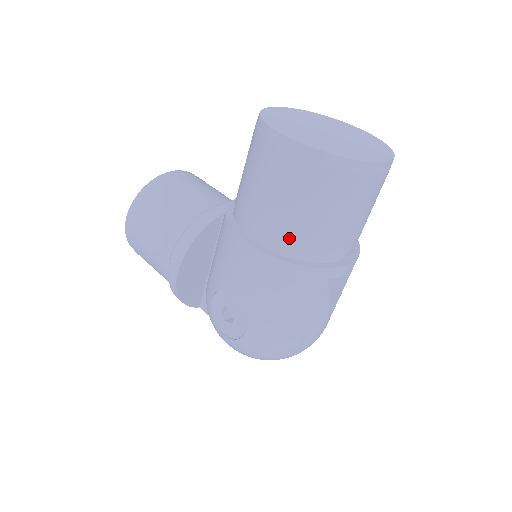
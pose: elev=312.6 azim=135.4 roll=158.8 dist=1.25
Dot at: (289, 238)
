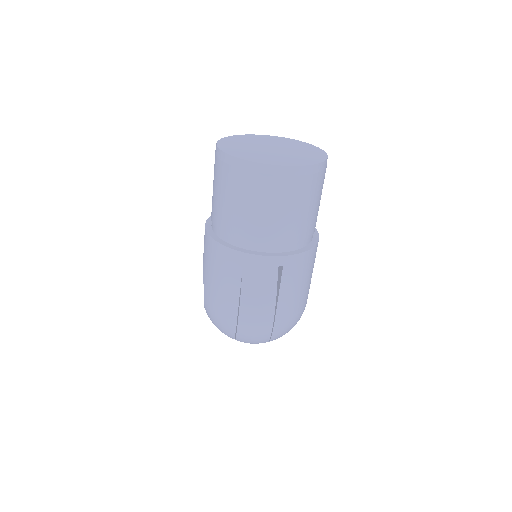
Dot at: (217, 221)
